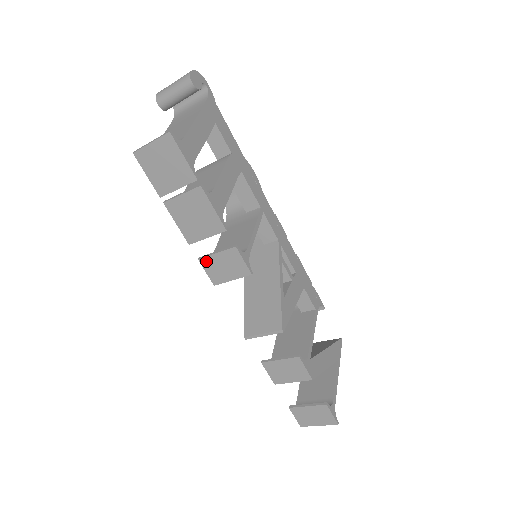
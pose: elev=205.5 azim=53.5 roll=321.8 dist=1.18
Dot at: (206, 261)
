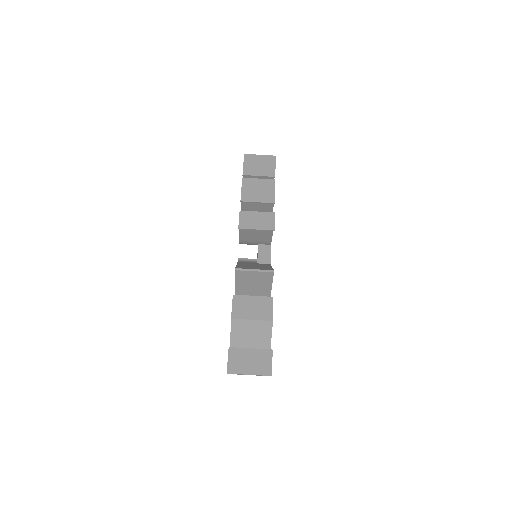
Dot at: (245, 213)
